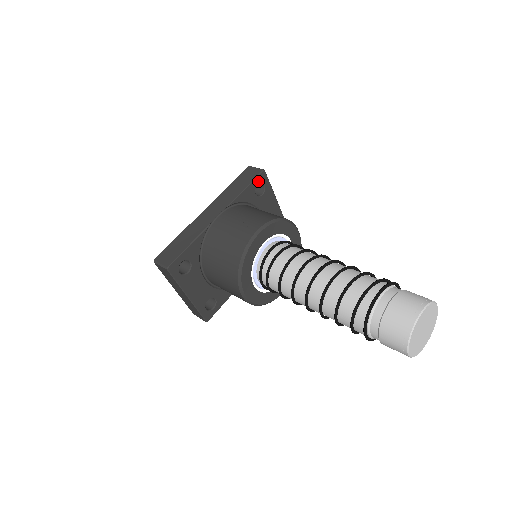
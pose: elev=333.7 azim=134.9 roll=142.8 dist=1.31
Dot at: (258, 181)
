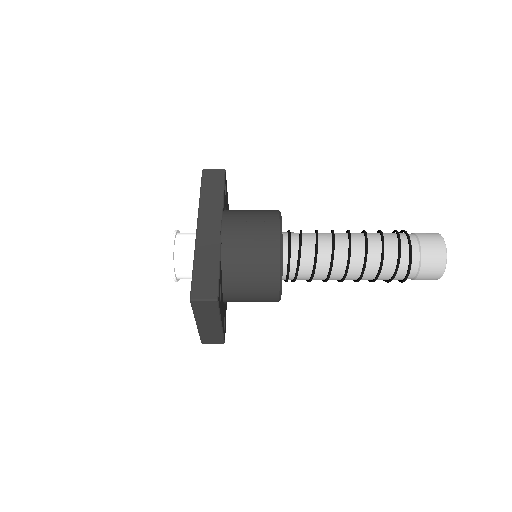
Dot at: (225, 182)
